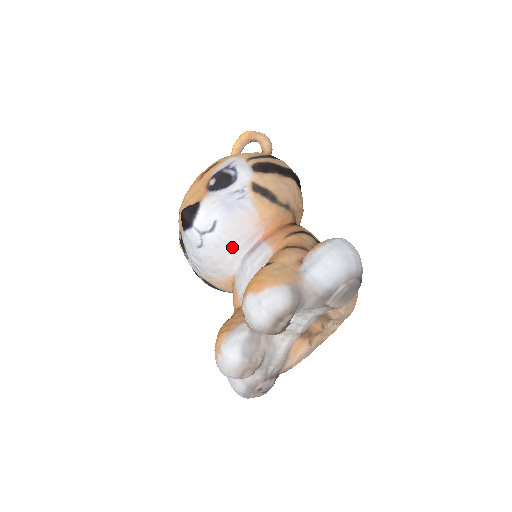
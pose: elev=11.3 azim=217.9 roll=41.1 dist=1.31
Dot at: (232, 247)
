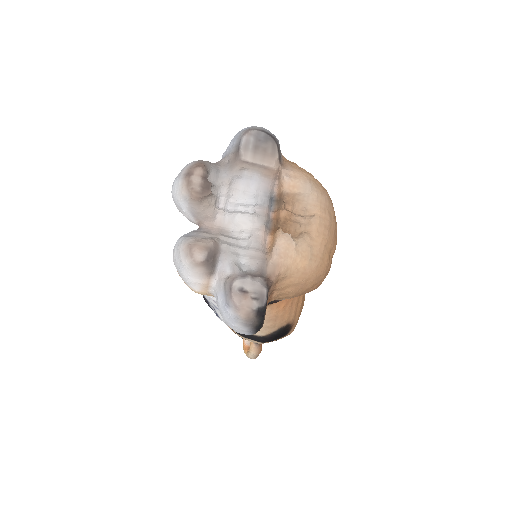
Dot at: occluded
